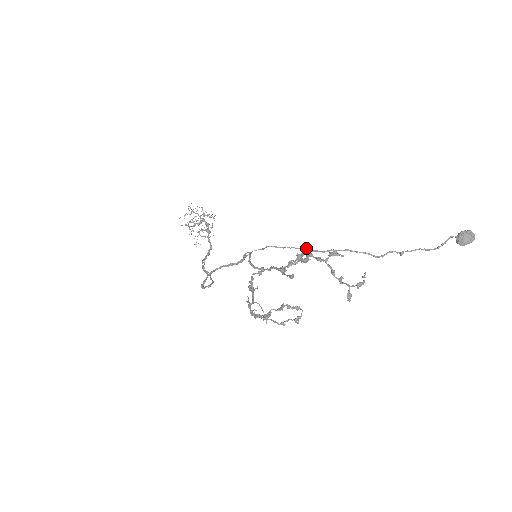
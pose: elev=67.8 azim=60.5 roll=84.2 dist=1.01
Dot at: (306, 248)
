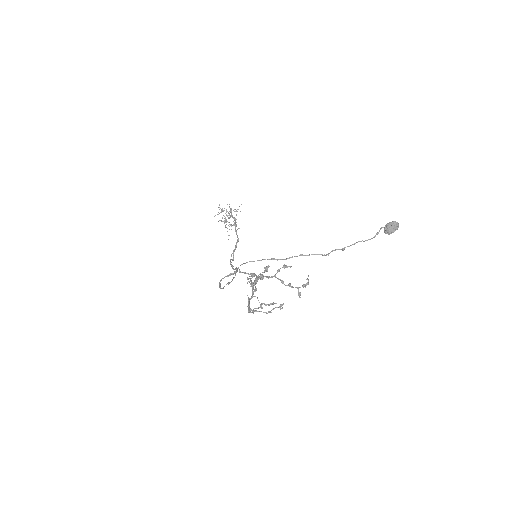
Dot at: (274, 258)
